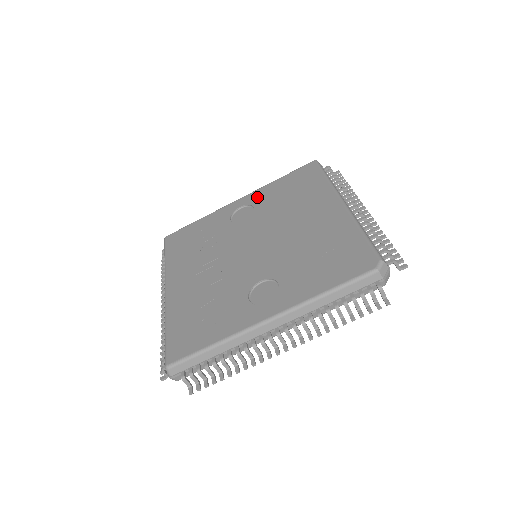
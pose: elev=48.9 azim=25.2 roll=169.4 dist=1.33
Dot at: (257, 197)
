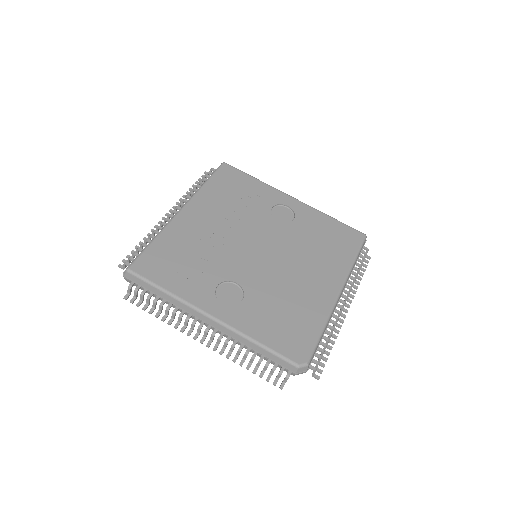
Dot at: (305, 213)
